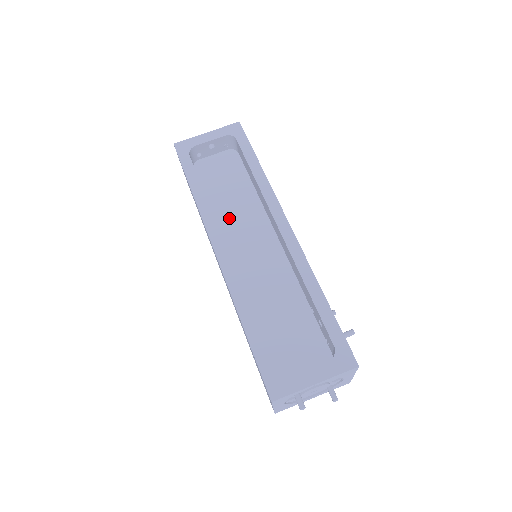
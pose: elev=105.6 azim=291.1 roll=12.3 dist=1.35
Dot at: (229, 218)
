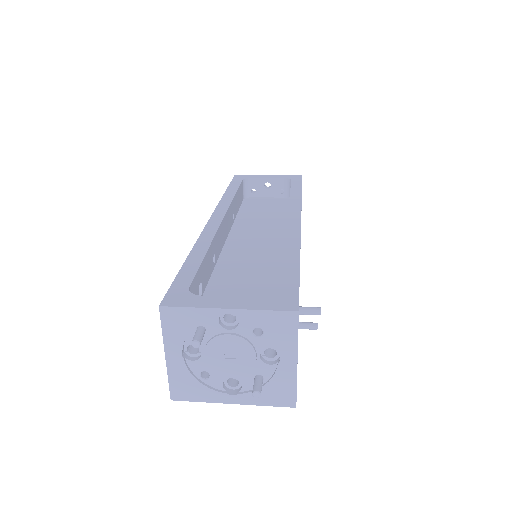
Dot at: (249, 224)
